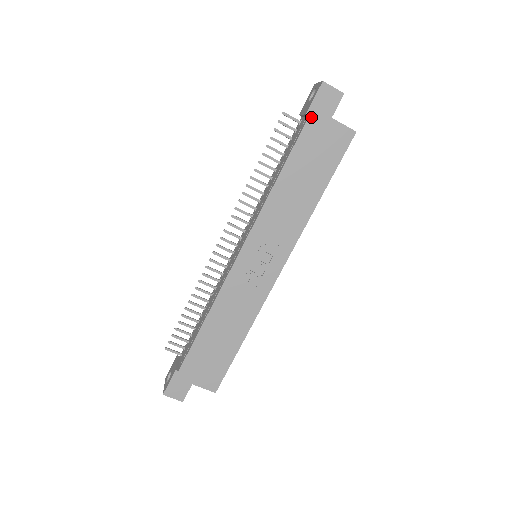
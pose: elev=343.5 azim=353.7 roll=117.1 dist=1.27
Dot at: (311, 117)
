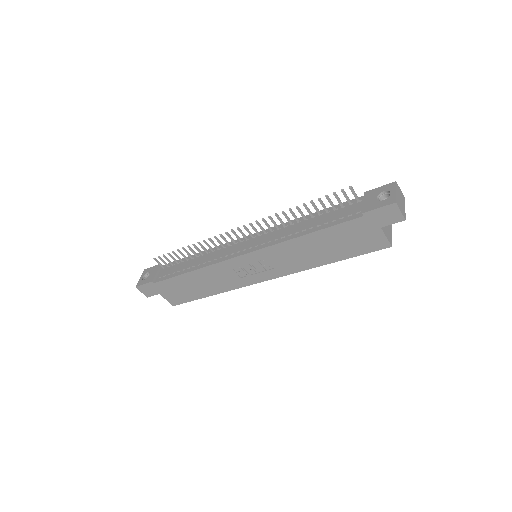
Dot at: (365, 217)
